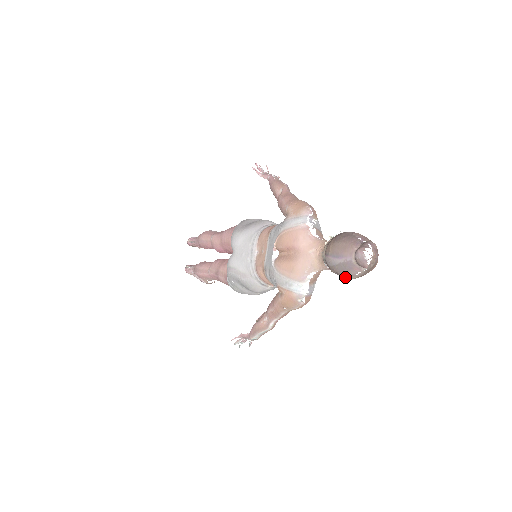
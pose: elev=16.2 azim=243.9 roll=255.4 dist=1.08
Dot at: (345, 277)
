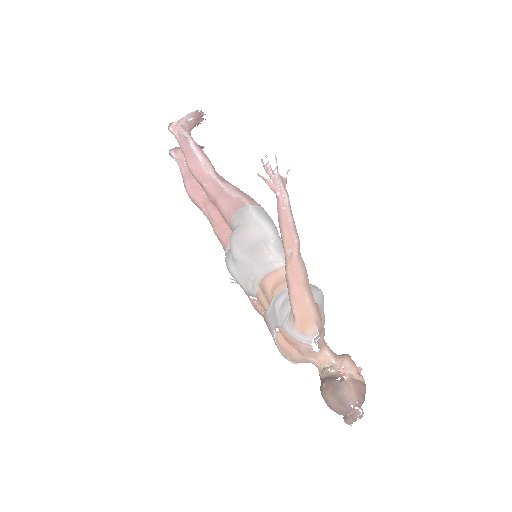
Dot at: occluded
